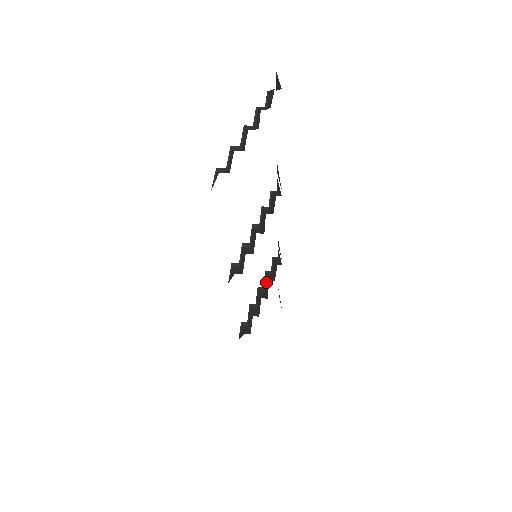
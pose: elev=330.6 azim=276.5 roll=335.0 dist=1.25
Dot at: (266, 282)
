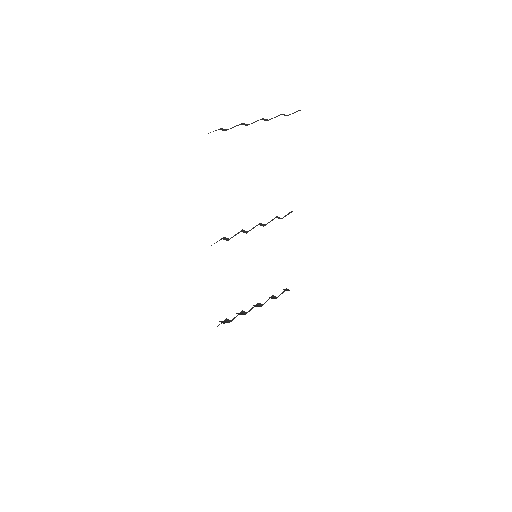
Dot at: occluded
